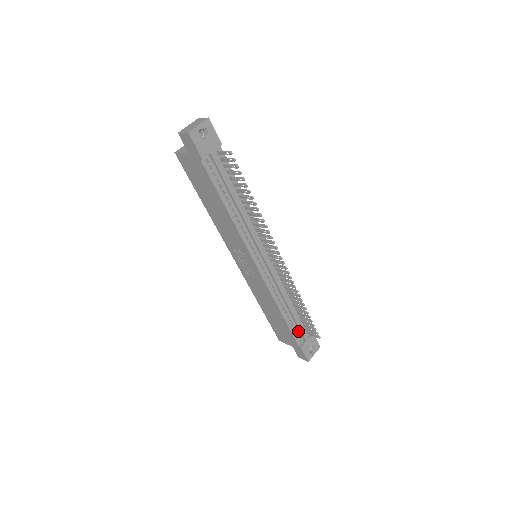
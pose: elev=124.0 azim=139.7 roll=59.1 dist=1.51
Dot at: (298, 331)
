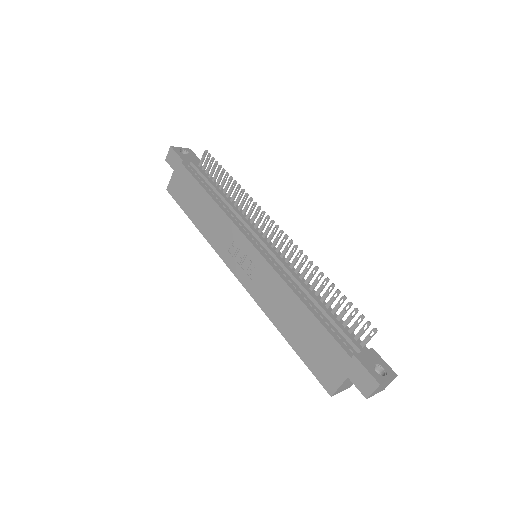
Dot at: (342, 337)
